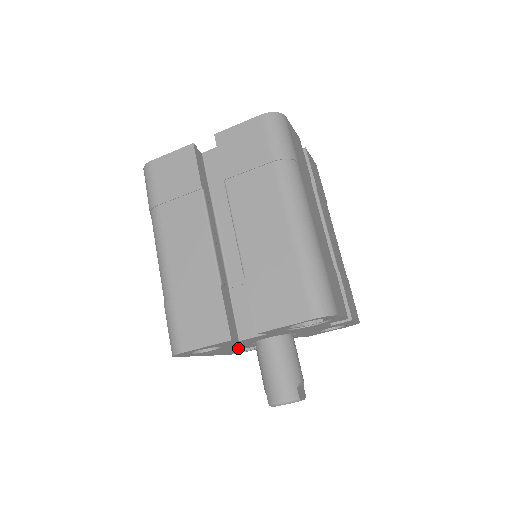
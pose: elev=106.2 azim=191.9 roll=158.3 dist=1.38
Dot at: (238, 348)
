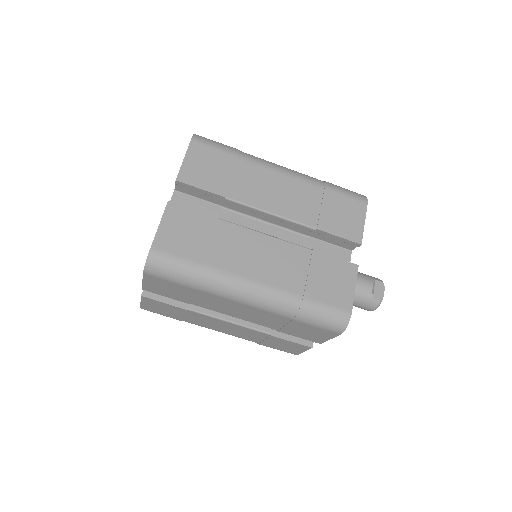
Dot at: occluded
